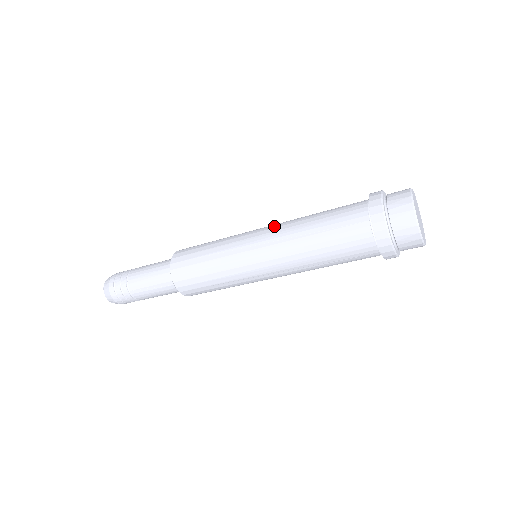
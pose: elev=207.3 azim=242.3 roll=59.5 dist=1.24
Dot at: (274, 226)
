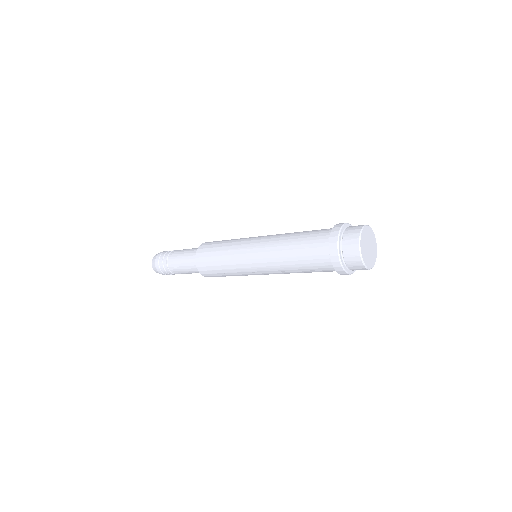
Dot at: (268, 237)
